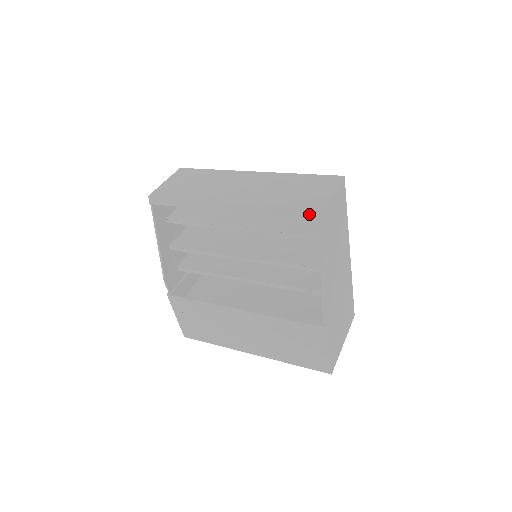
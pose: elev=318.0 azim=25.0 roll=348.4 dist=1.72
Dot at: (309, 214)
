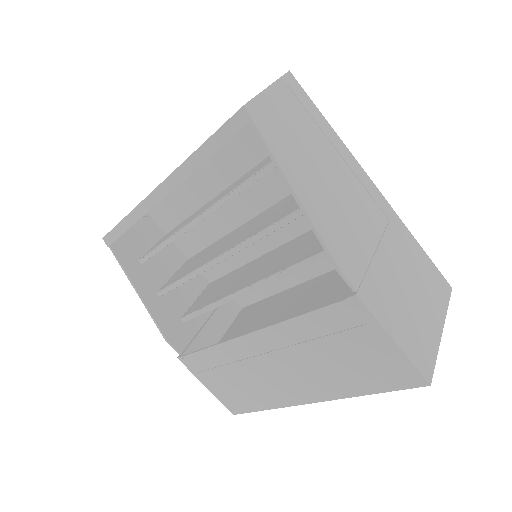
Dot at: (232, 125)
